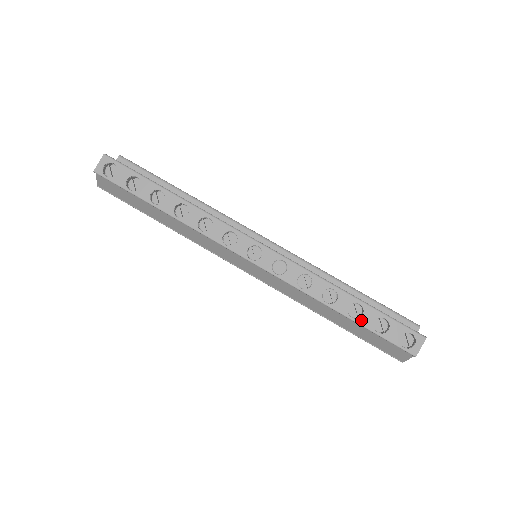
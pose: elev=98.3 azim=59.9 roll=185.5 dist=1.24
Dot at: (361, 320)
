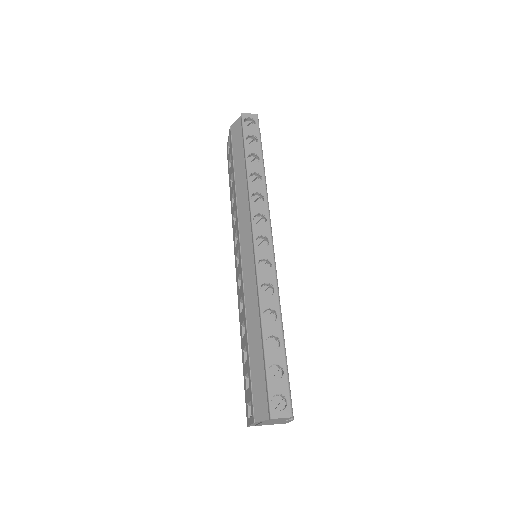
Dot at: (269, 352)
